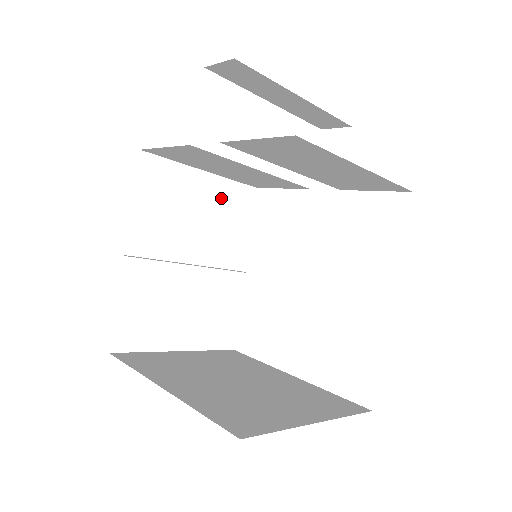
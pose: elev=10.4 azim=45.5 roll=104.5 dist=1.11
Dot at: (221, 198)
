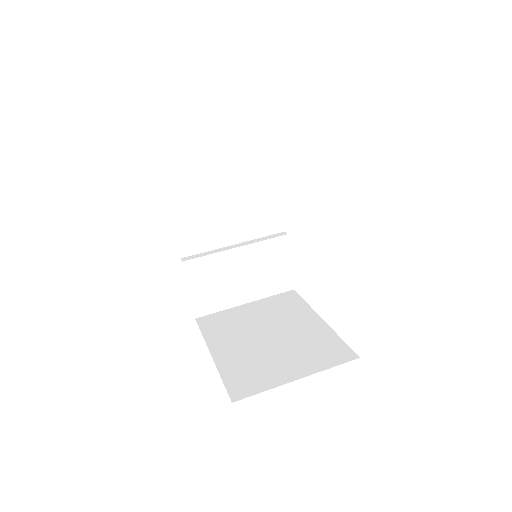
Dot at: occluded
